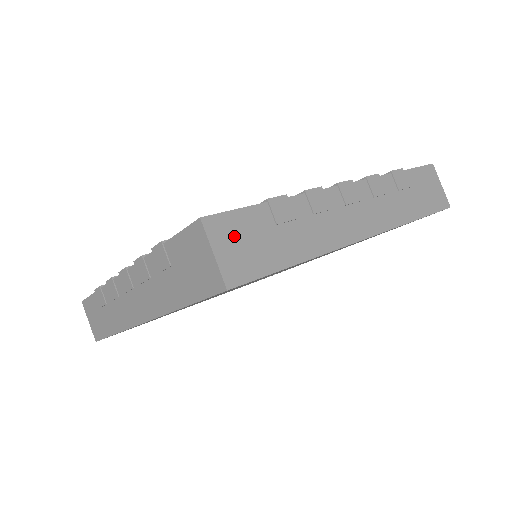
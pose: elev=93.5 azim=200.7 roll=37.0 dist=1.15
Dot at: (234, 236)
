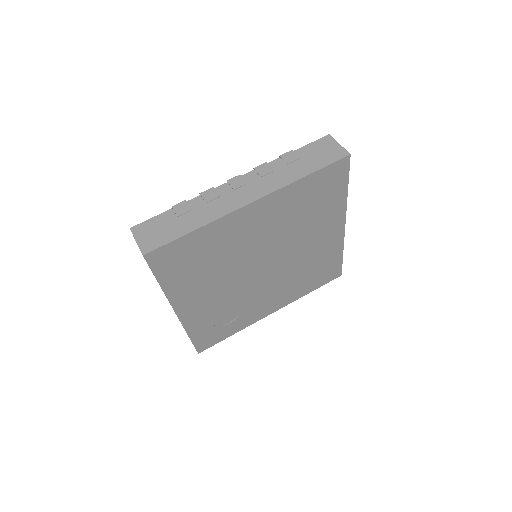
Dot at: occluded
